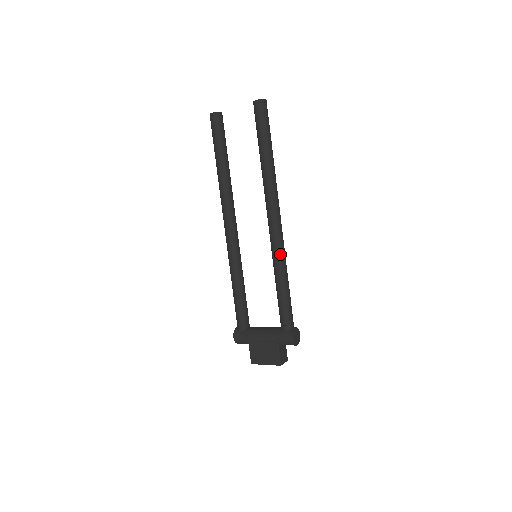
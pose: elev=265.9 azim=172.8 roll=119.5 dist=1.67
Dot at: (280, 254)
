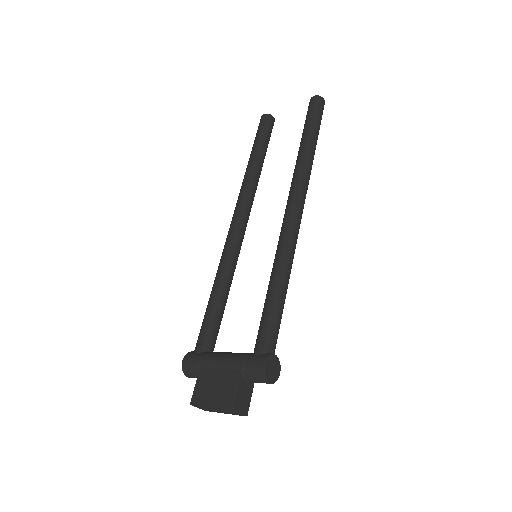
Dot at: (287, 247)
